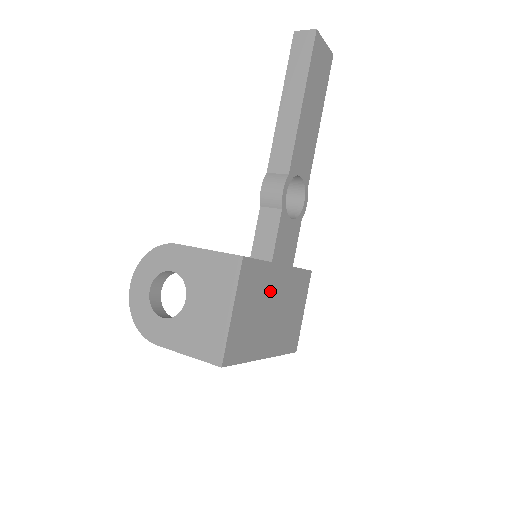
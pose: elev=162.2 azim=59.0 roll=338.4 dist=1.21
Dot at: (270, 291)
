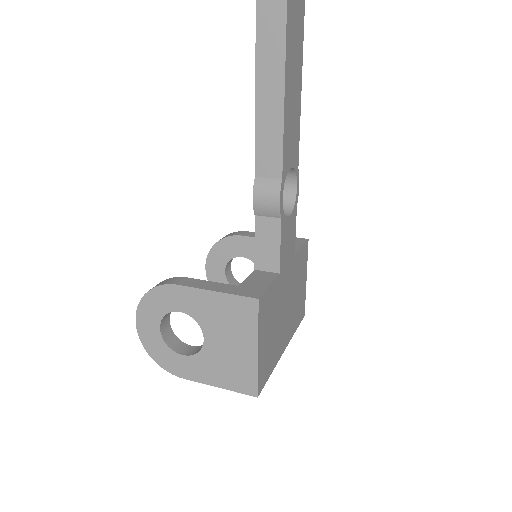
Dot at: (281, 297)
